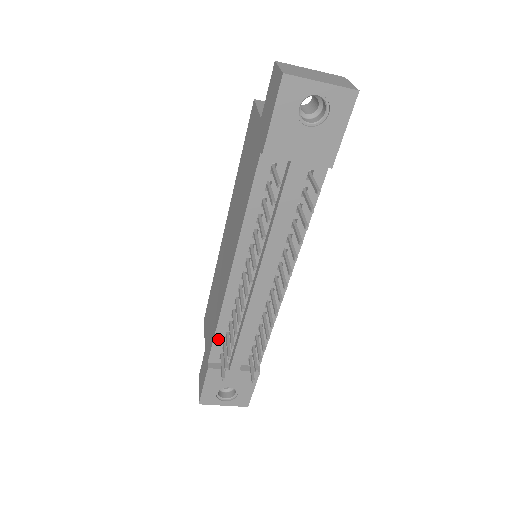
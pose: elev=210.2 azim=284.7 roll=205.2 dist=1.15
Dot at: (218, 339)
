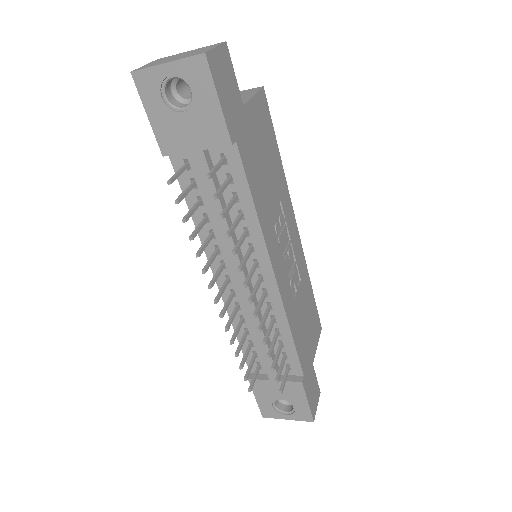
Dot at: (245, 348)
